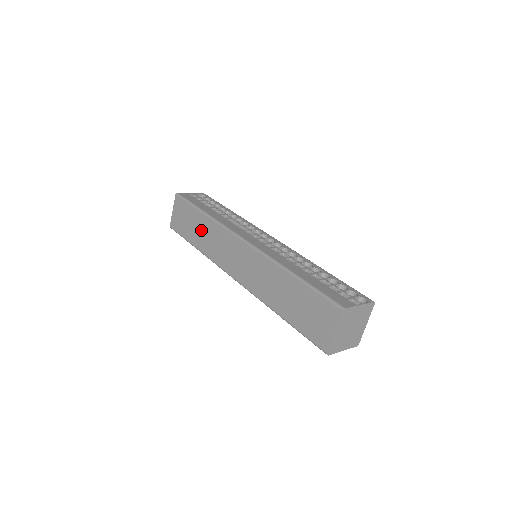
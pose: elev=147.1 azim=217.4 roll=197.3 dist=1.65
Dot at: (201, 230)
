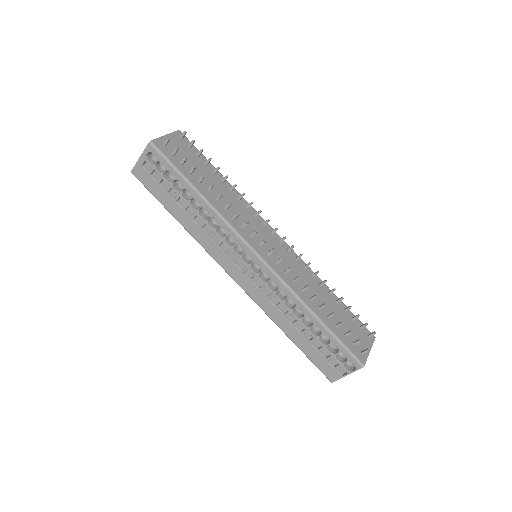
Dot at: occluded
